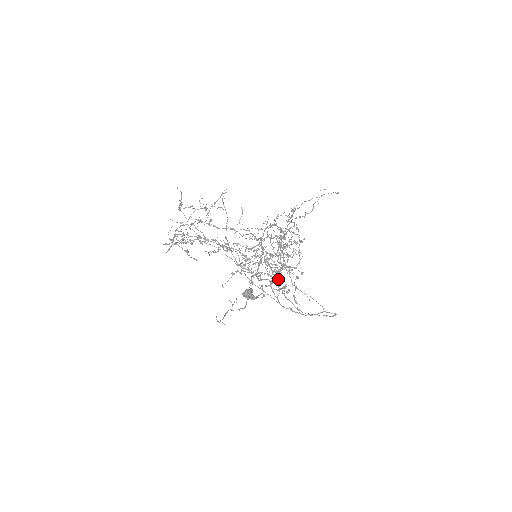
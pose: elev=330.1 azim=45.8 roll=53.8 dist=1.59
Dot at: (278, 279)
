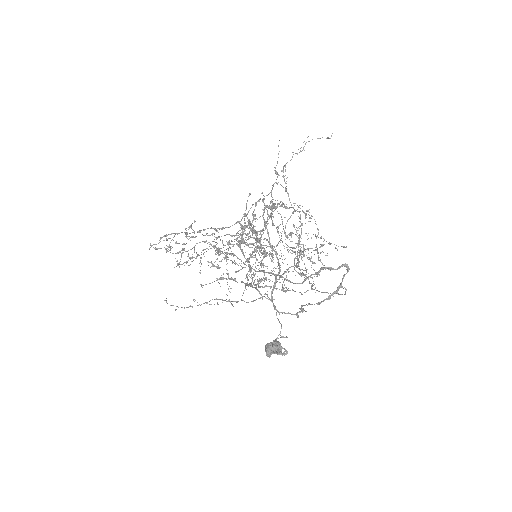
Dot at: occluded
